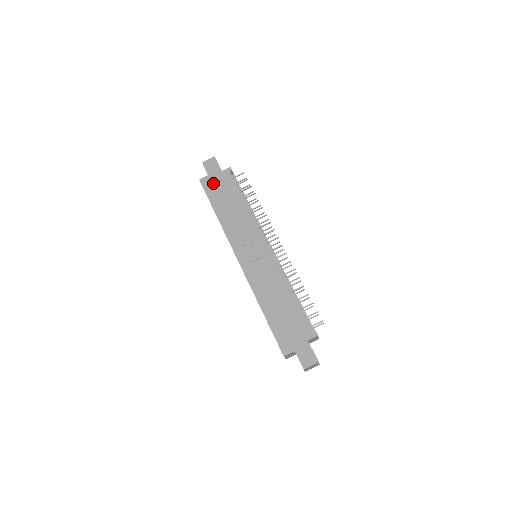
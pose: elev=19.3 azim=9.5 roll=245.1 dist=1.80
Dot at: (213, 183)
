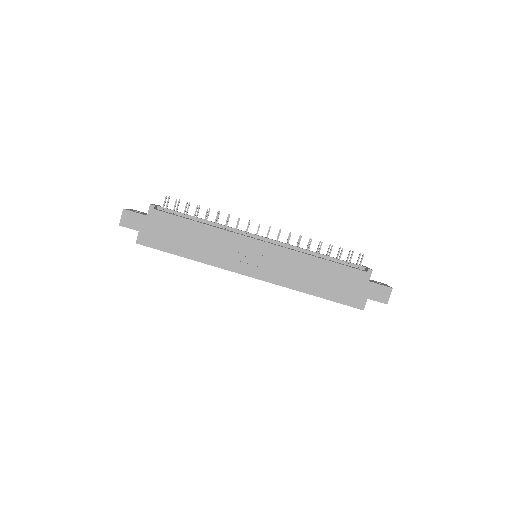
Dot at: (152, 234)
